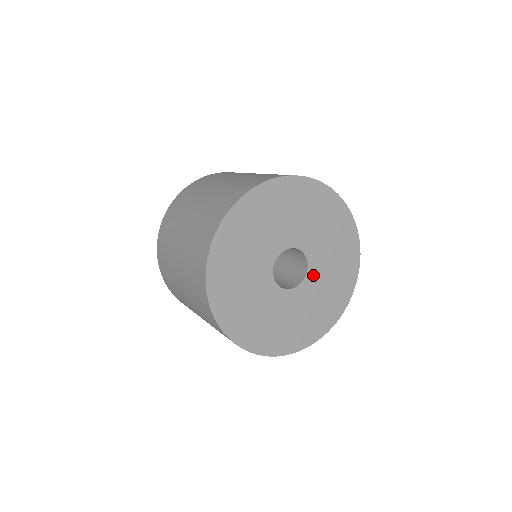
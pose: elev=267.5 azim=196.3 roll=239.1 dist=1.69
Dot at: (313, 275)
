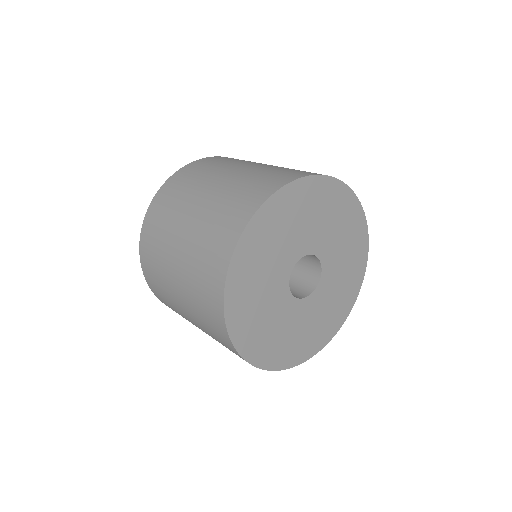
Dot at: (307, 305)
